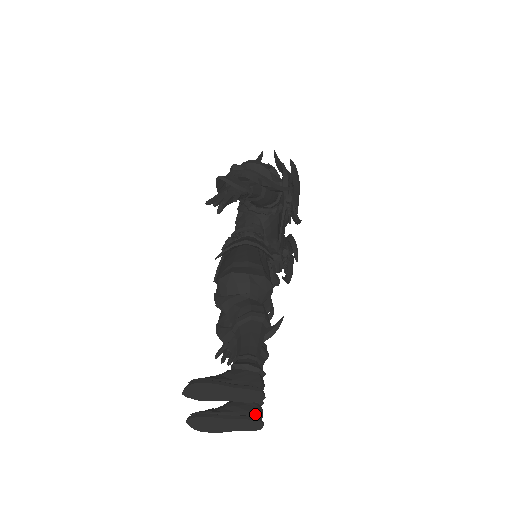
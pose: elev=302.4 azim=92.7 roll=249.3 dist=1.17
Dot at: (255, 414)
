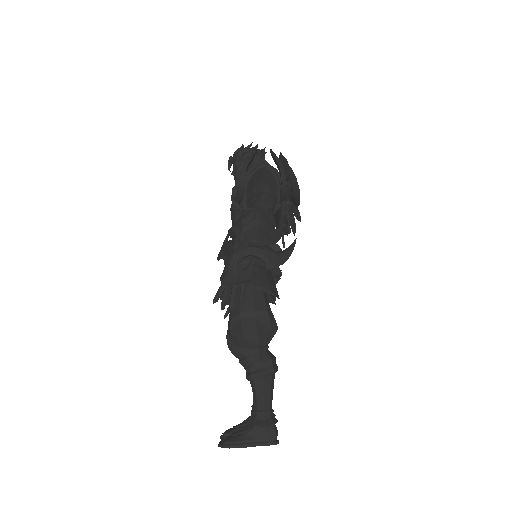
Dot at: occluded
